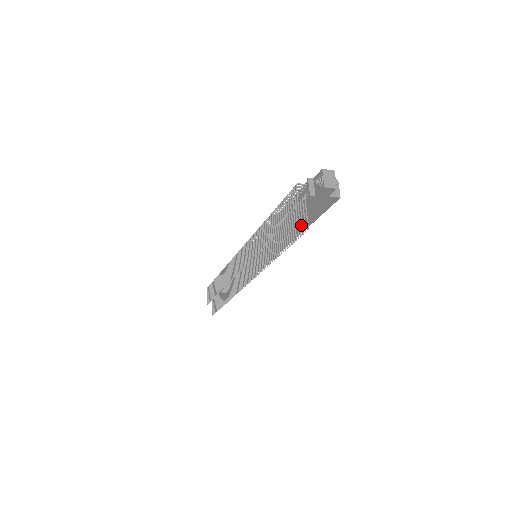
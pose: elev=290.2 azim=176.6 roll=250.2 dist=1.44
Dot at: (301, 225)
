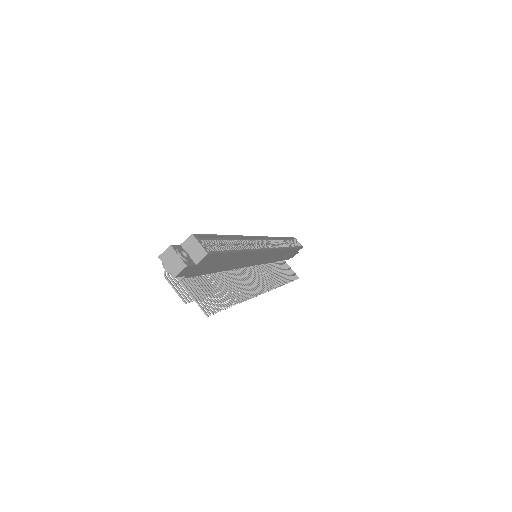
Dot at: (205, 305)
